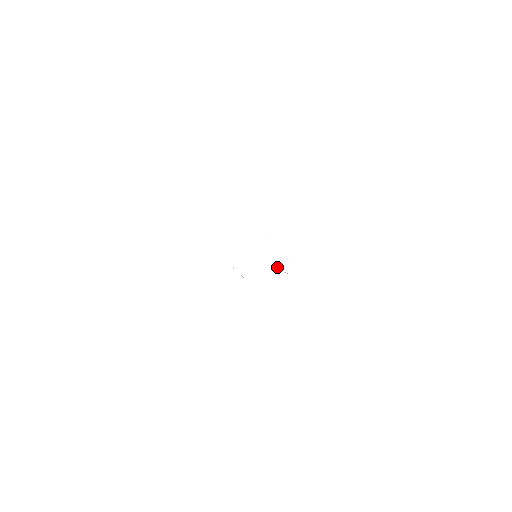
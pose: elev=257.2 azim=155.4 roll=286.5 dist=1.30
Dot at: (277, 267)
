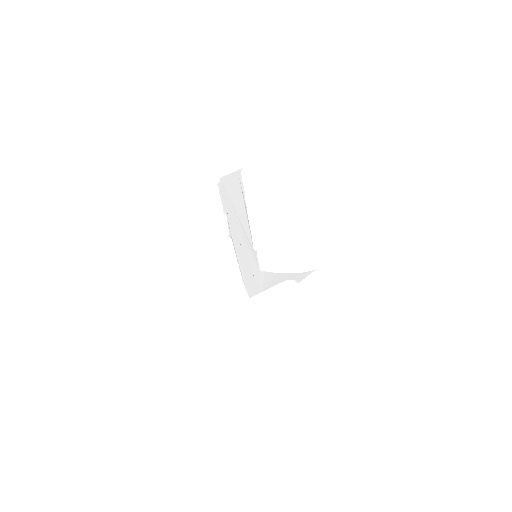
Dot at: (246, 209)
